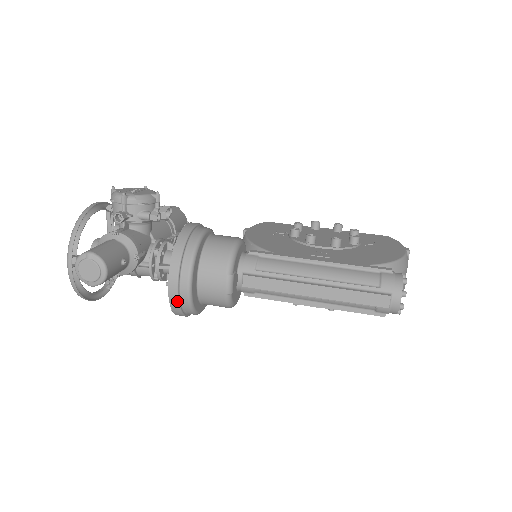
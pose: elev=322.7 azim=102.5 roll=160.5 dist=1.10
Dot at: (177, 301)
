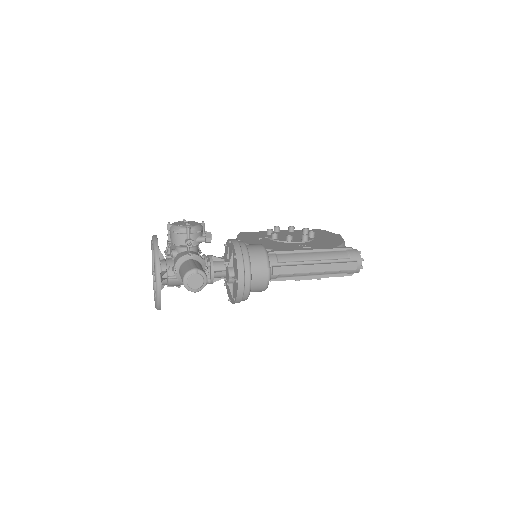
Dot at: (243, 292)
